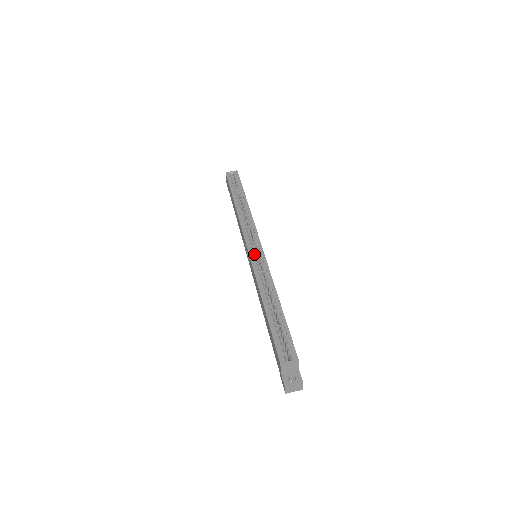
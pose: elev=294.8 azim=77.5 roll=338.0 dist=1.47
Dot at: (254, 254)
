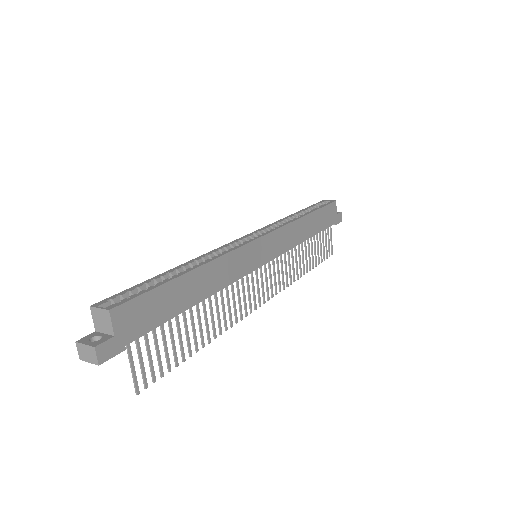
Dot at: occluded
